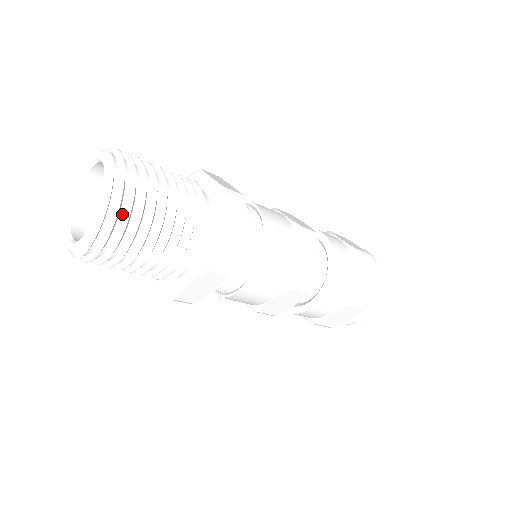
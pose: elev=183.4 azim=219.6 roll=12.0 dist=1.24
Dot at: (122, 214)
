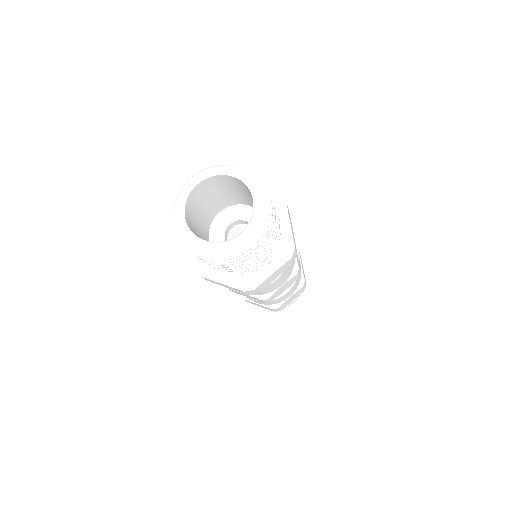
Dot at: occluded
